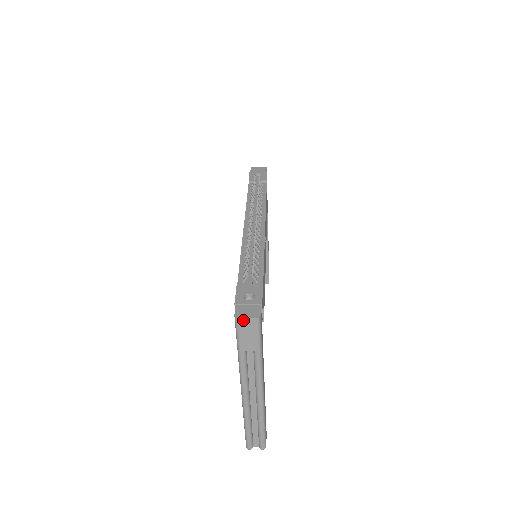
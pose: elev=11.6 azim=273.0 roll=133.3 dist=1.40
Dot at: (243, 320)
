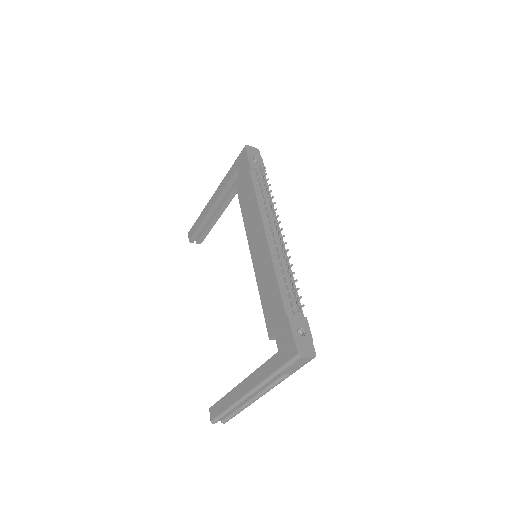
Dot at: (304, 358)
